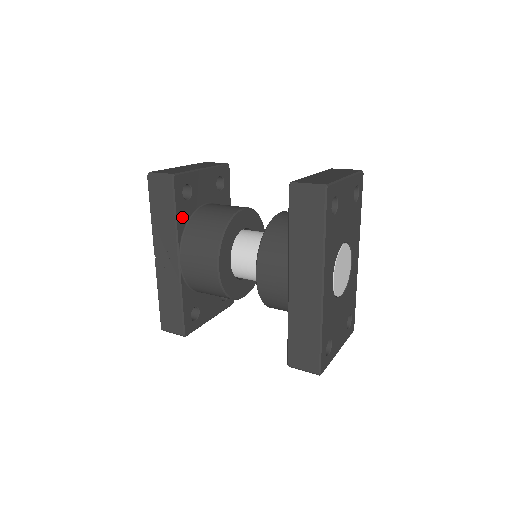
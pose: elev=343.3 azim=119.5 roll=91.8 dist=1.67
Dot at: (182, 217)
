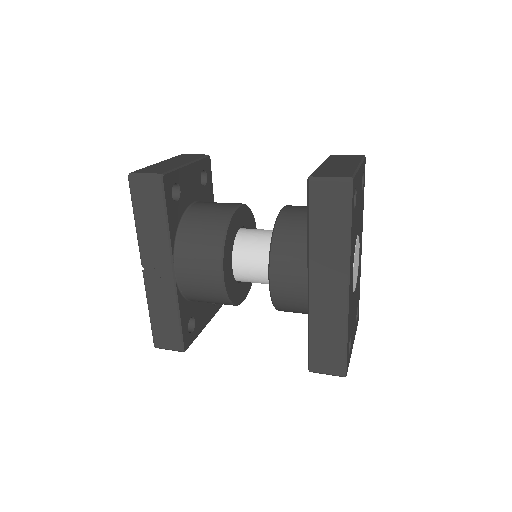
Dot at: (173, 221)
